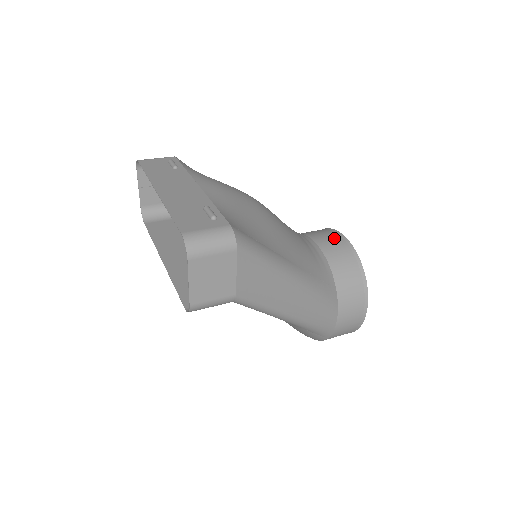
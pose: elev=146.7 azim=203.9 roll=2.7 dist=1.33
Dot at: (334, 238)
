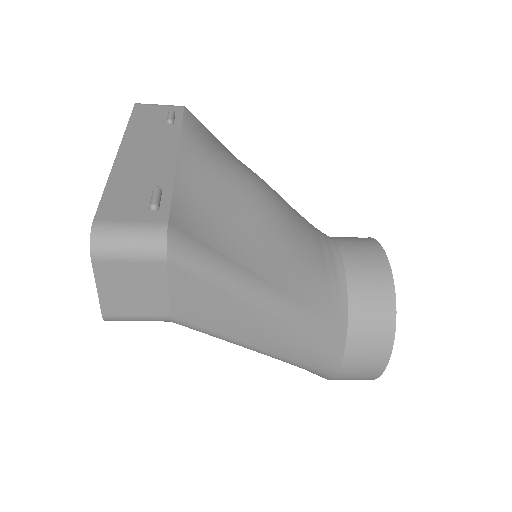
Dot at: (371, 256)
